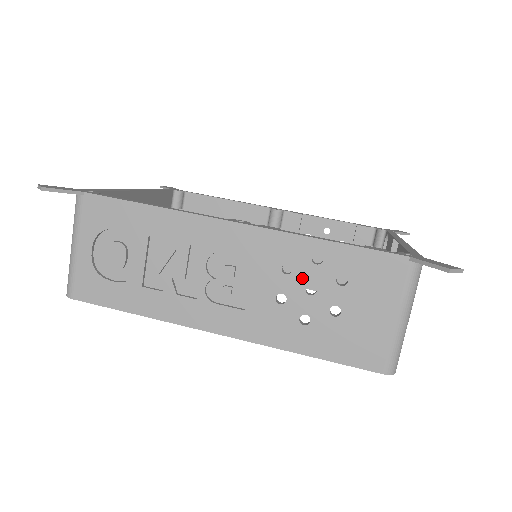
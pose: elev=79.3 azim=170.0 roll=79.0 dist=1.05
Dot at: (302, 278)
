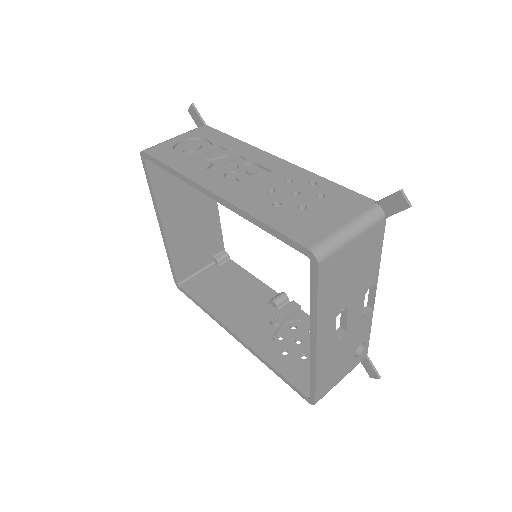
Dot at: (295, 187)
